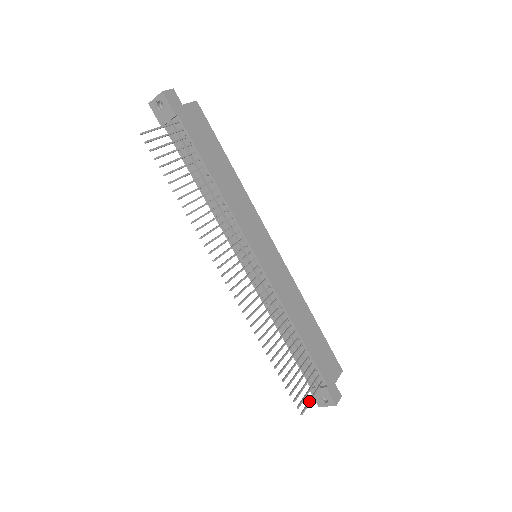
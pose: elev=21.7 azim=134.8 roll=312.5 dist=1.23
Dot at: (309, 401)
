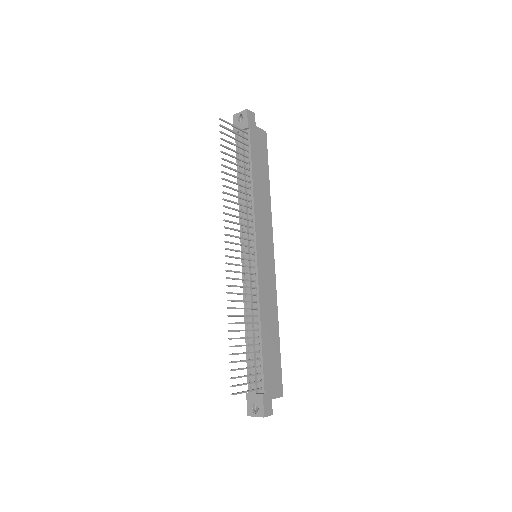
Dot at: (243, 391)
